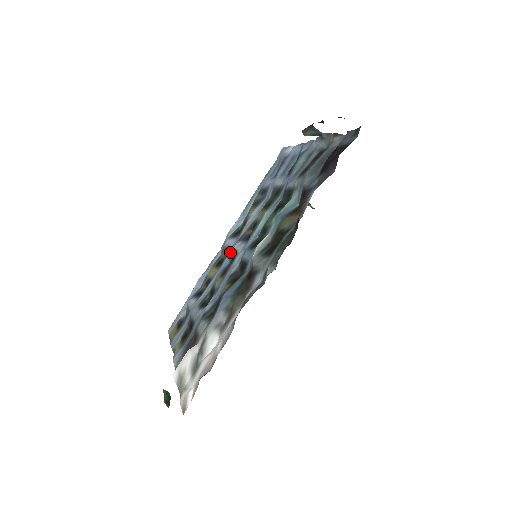
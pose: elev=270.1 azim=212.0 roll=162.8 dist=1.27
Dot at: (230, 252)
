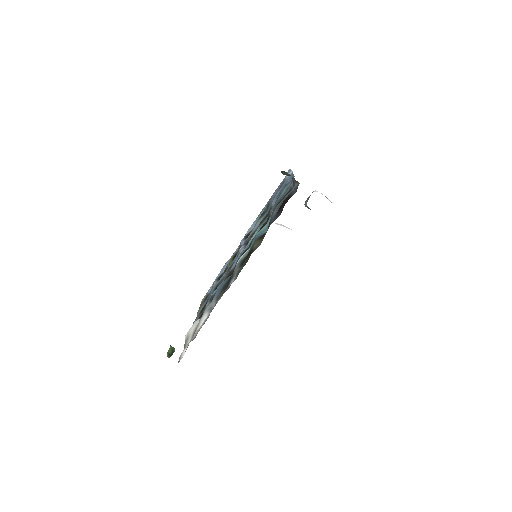
Dot at: occluded
